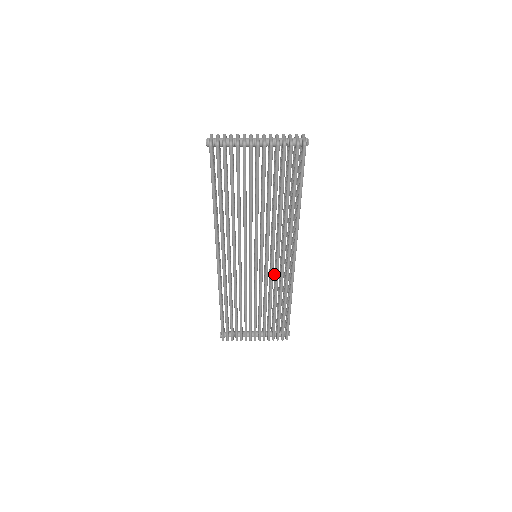
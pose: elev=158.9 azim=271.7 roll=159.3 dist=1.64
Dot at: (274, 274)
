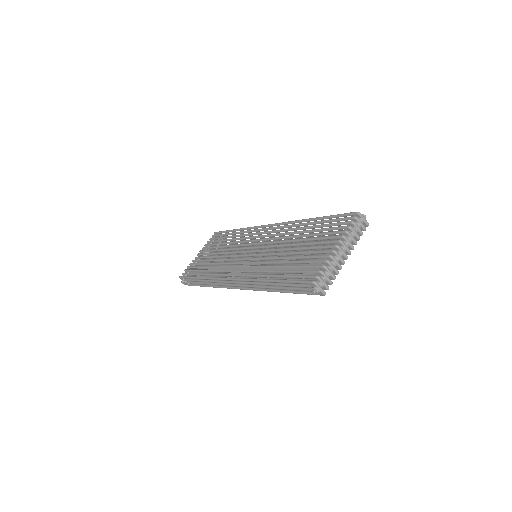
Dot at: occluded
